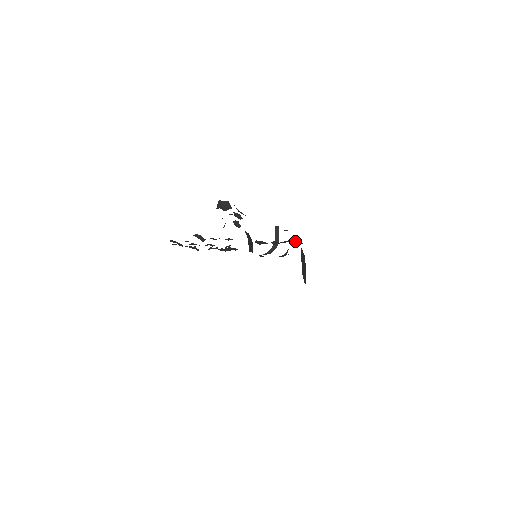
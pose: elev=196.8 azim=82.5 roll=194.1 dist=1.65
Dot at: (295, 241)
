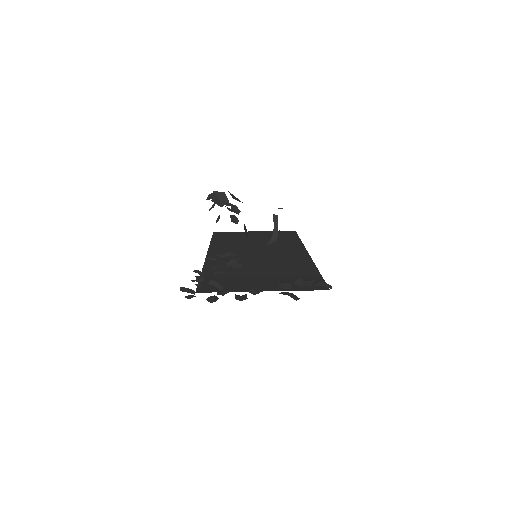
Dot at: (324, 284)
